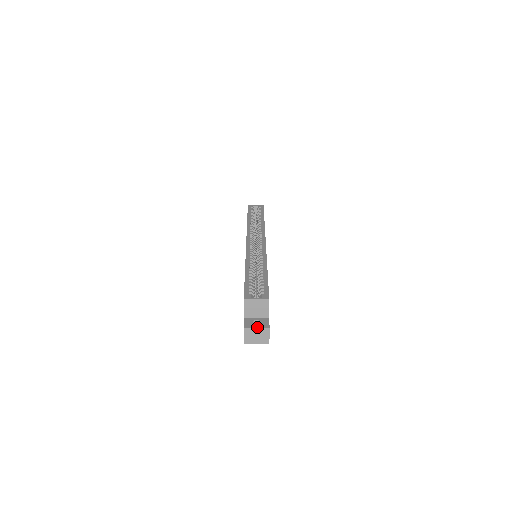
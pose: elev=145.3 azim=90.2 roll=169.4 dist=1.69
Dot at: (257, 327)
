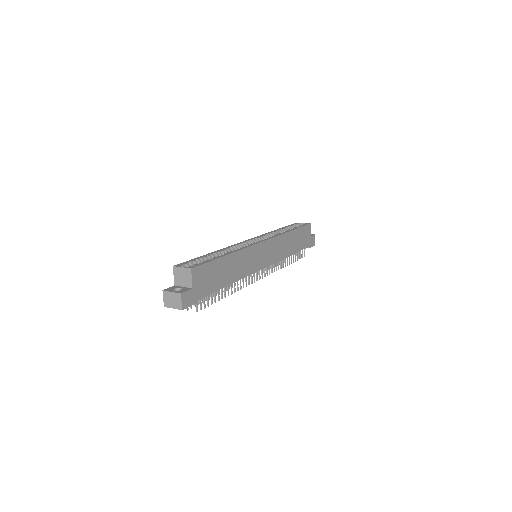
Dot at: (173, 291)
